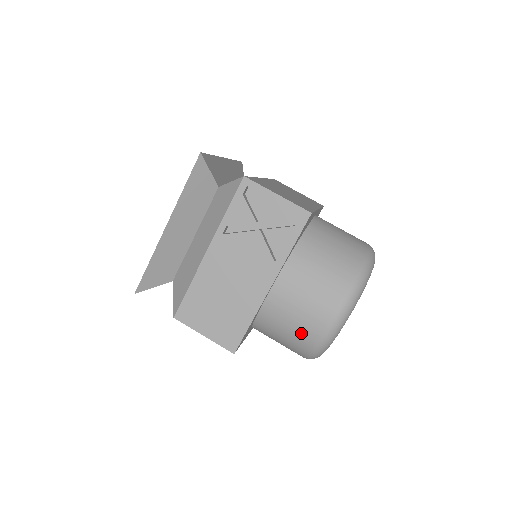
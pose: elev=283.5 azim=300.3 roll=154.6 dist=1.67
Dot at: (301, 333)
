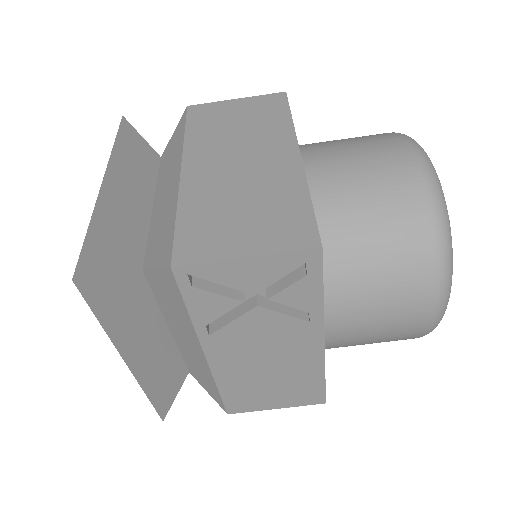
Dot at: (393, 340)
